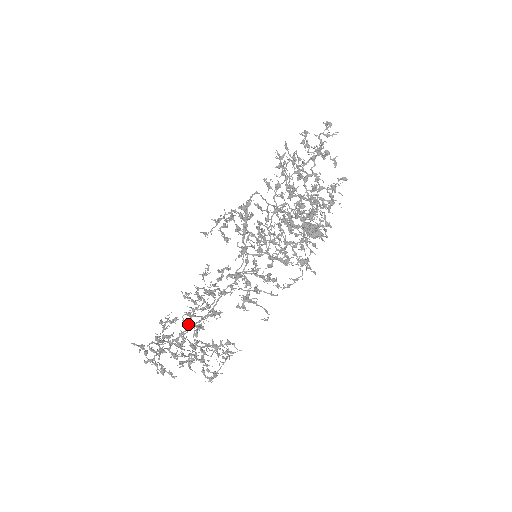
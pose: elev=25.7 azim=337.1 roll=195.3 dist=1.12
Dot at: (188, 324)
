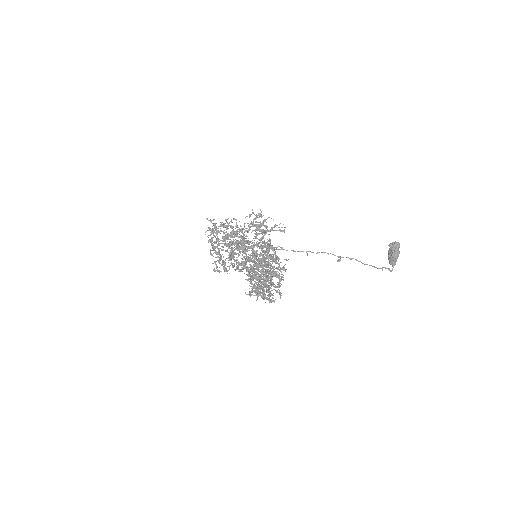
Dot at: occluded
